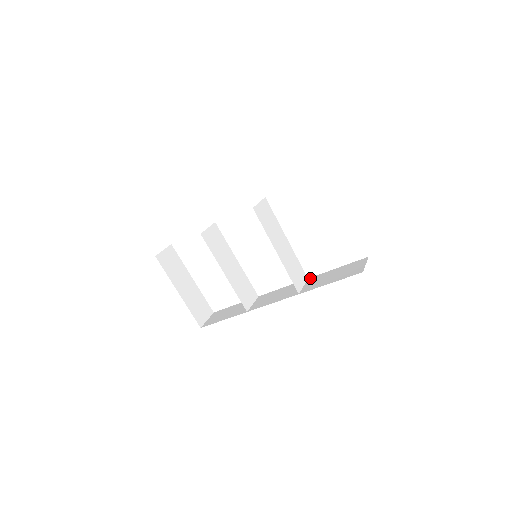
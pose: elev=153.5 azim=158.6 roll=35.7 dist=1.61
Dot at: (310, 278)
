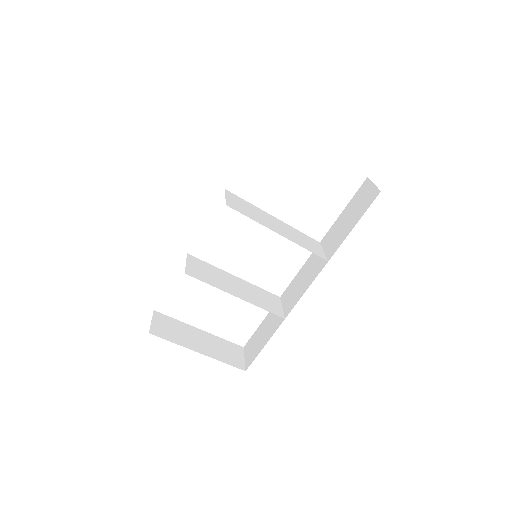
Dot at: (322, 240)
